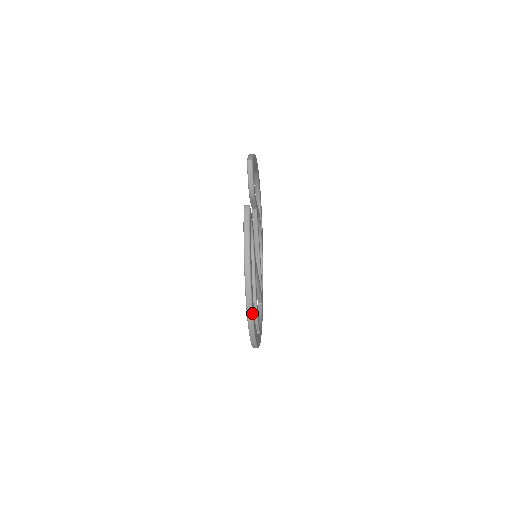
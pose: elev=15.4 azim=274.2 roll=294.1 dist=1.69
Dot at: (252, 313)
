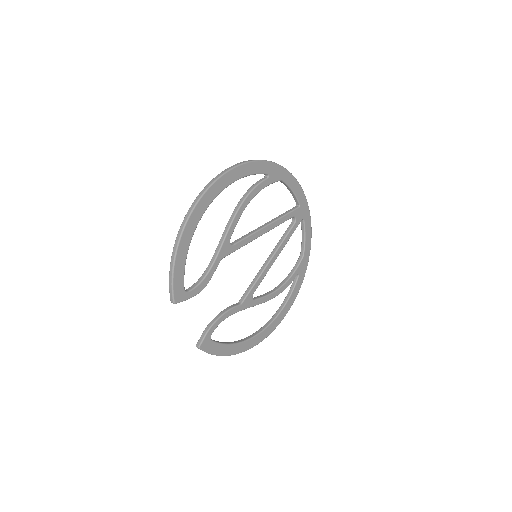
Dot at: occluded
